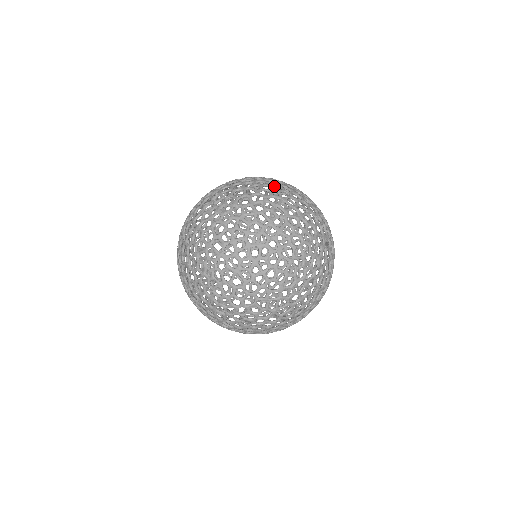
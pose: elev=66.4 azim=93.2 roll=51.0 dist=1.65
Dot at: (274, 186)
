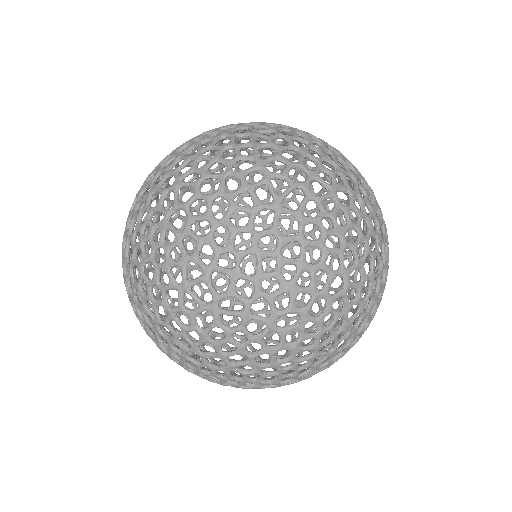
Dot at: (215, 152)
